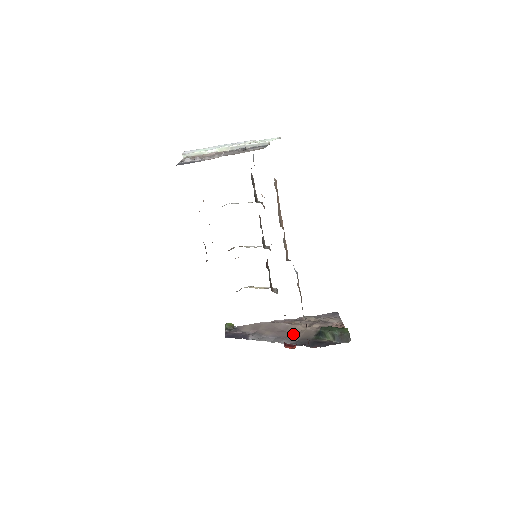
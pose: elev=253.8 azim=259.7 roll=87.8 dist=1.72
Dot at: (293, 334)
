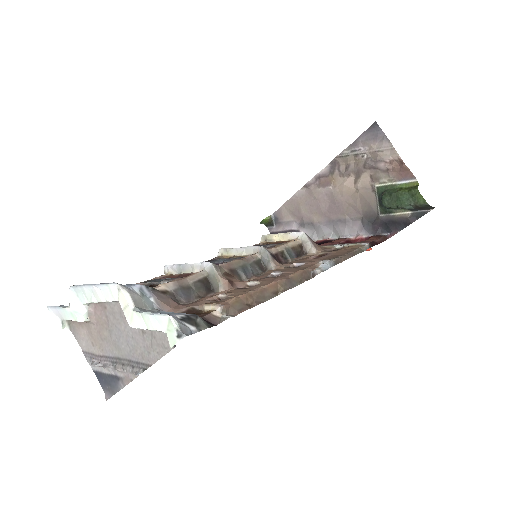
Dot at: (348, 208)
